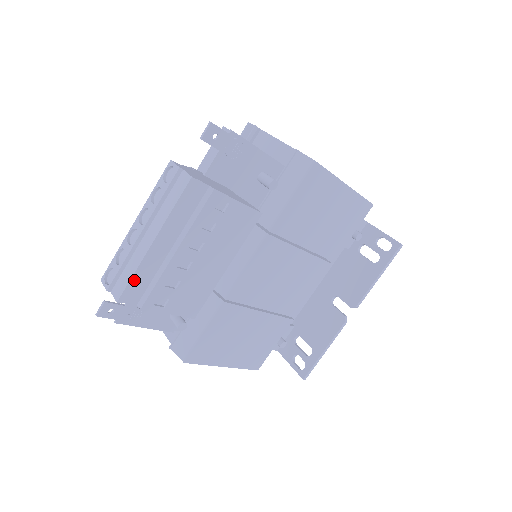
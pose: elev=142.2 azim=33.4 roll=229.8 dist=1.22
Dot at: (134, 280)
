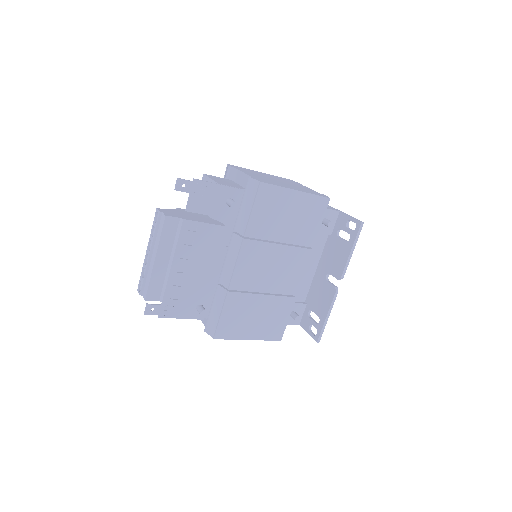
Dot at: (151, 285)
